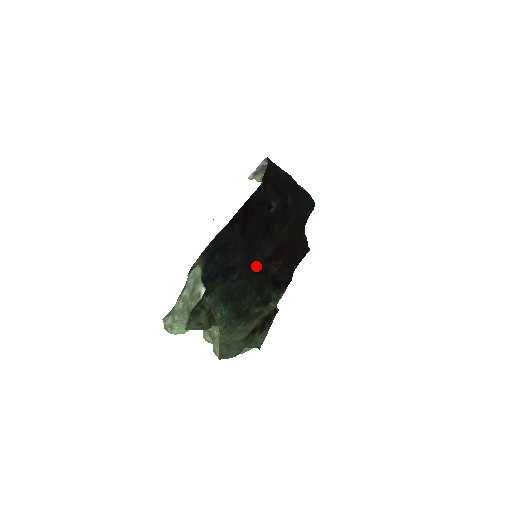
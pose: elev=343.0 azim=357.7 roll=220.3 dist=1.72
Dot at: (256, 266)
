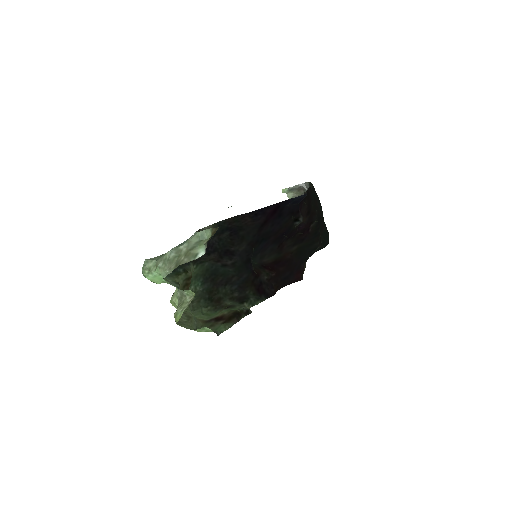
Dot at: (252, 264)
